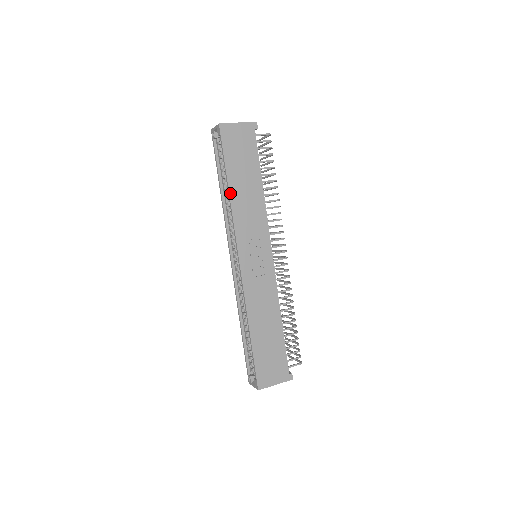
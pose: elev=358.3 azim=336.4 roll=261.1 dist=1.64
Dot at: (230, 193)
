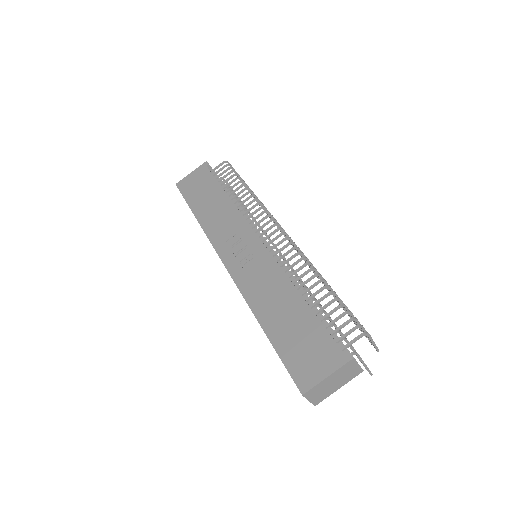
Dot at: (198, 219)
